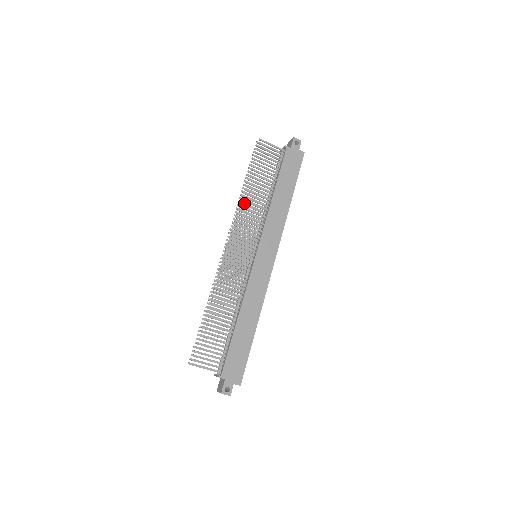
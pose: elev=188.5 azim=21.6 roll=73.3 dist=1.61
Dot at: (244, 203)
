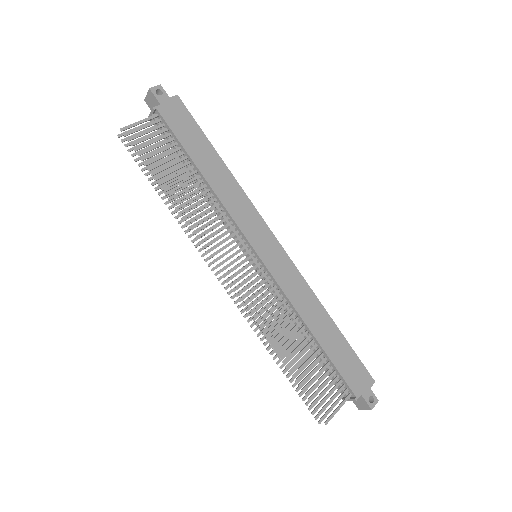
Dot at: occluded
